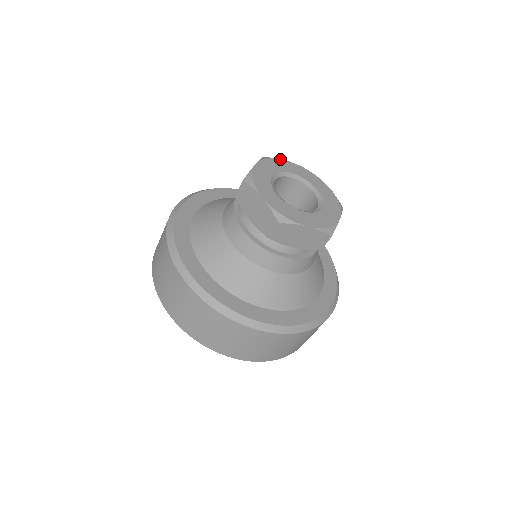
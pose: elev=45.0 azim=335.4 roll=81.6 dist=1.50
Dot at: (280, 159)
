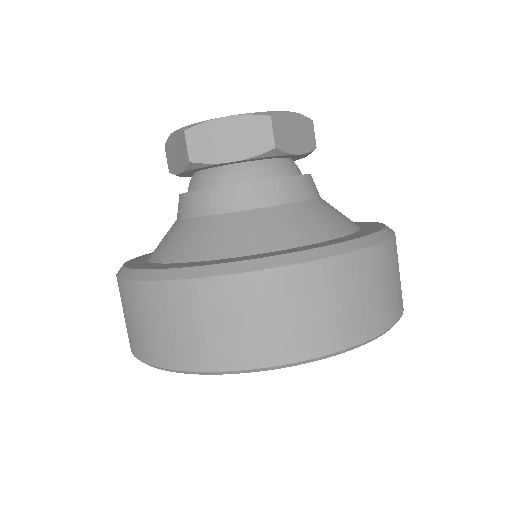
Dot at: occluded
